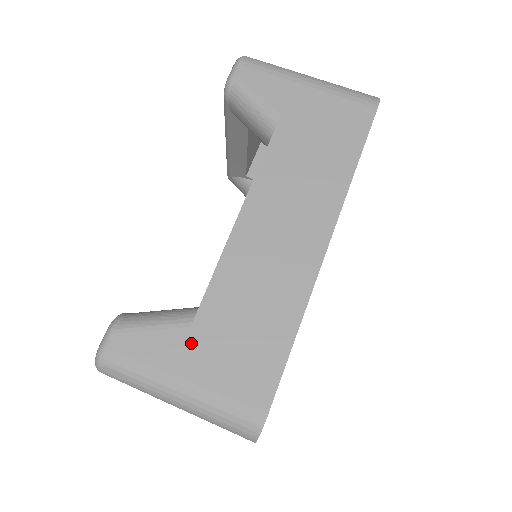
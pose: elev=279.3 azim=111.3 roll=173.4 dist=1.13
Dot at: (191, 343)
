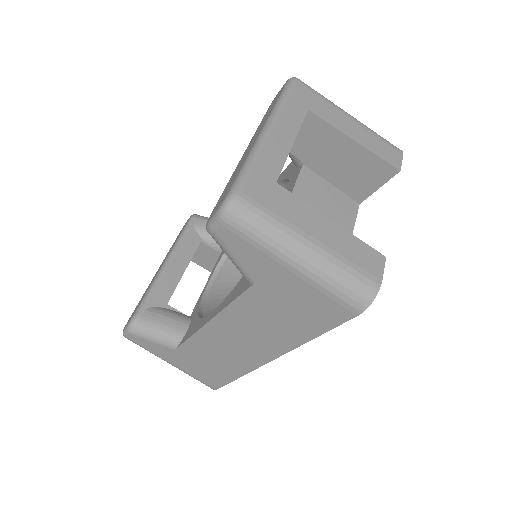
Dot at: (175, 355)
